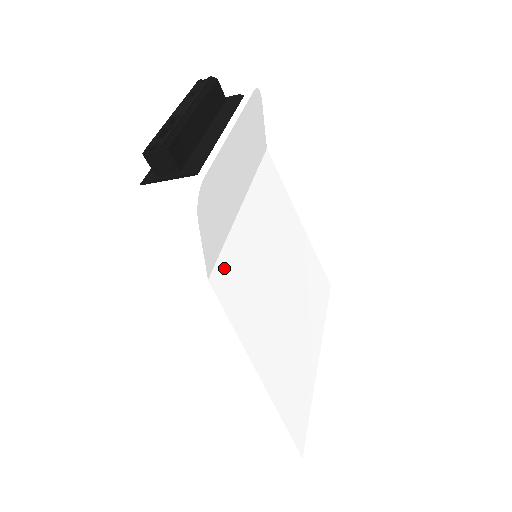
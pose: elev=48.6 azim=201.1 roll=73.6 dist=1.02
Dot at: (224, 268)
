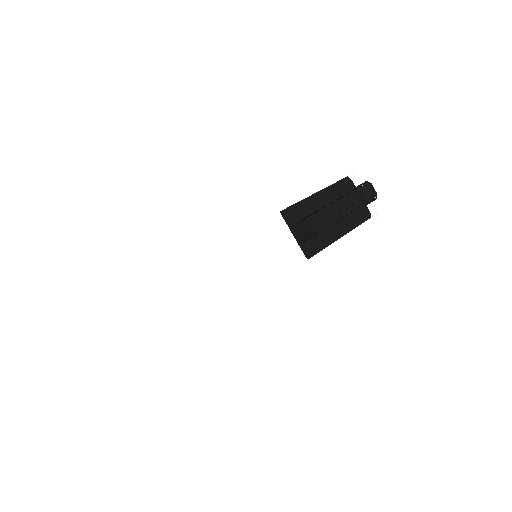
Dot at: occluded
